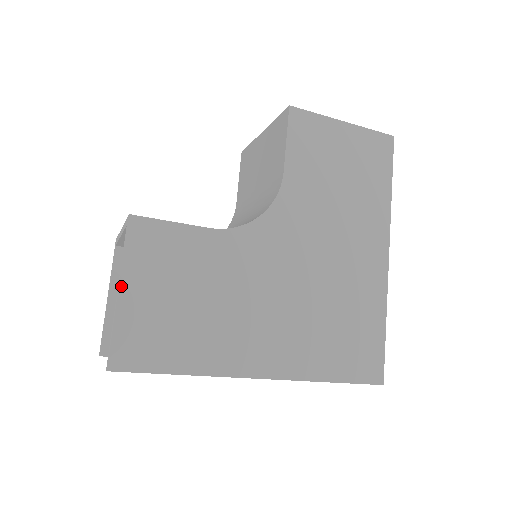
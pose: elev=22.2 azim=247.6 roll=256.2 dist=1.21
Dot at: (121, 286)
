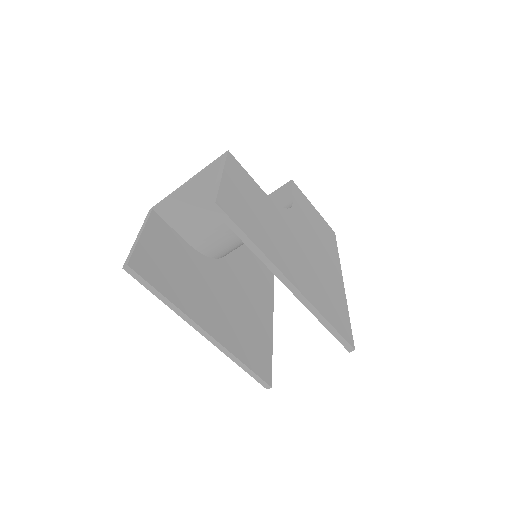
Dot at: (224, 173)
